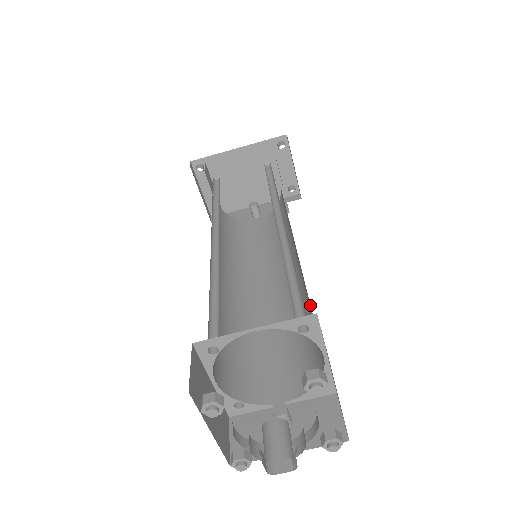
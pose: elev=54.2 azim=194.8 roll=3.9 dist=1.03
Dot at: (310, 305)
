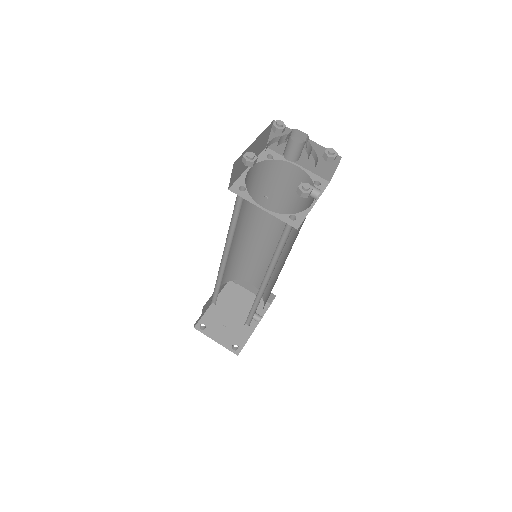
Dot at: (286, 201)
